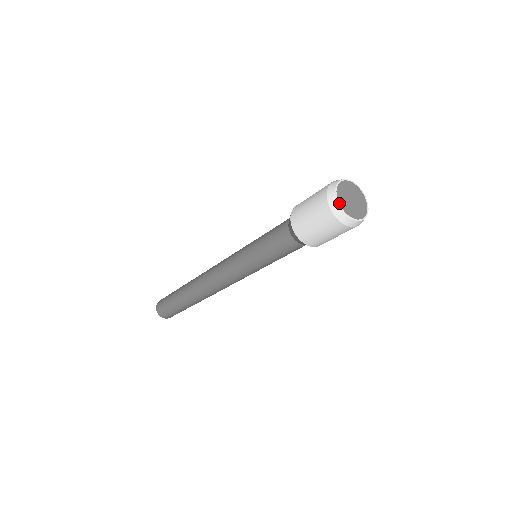
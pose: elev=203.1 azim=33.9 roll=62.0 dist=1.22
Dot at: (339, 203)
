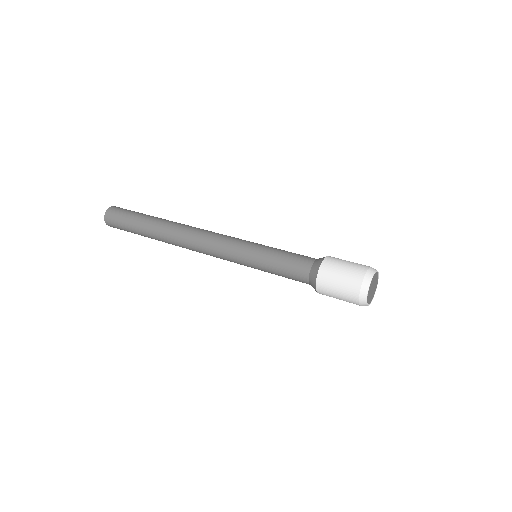
Dot at: (369, 288)
